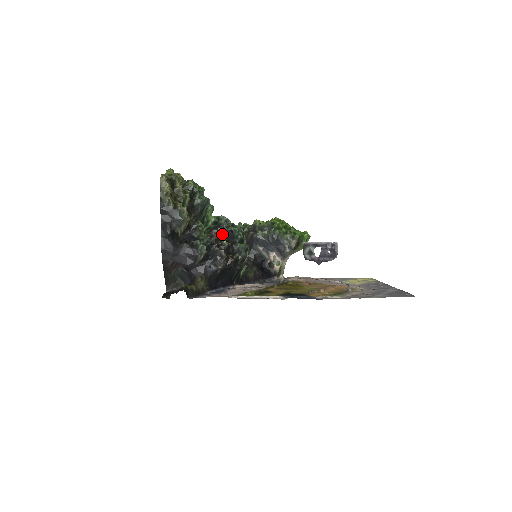
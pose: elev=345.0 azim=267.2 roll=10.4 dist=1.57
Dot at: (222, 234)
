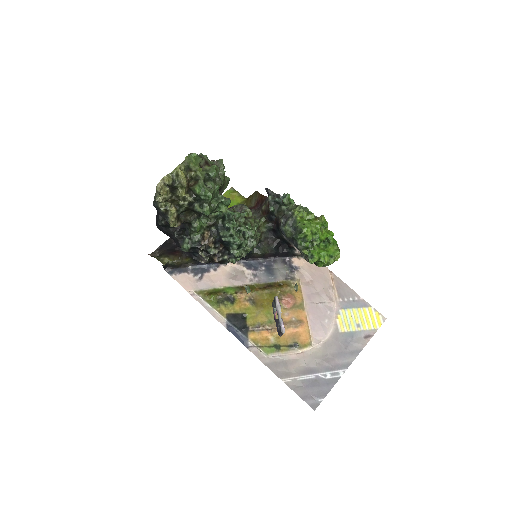
Dot at: (214, 240)
